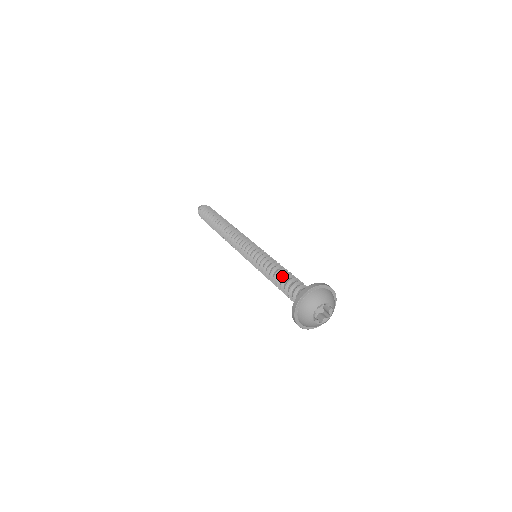
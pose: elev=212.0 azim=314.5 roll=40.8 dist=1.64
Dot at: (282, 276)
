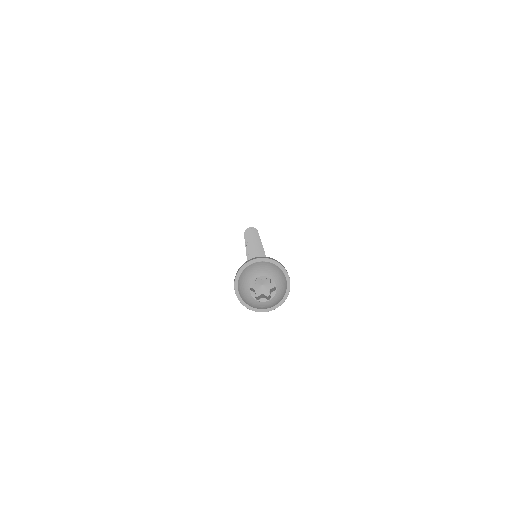
Dot at: occluded
